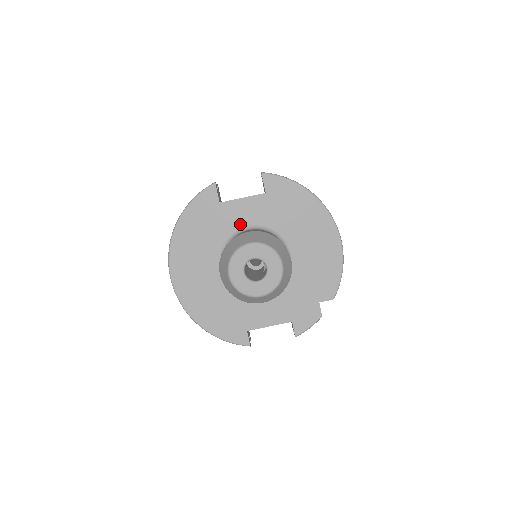
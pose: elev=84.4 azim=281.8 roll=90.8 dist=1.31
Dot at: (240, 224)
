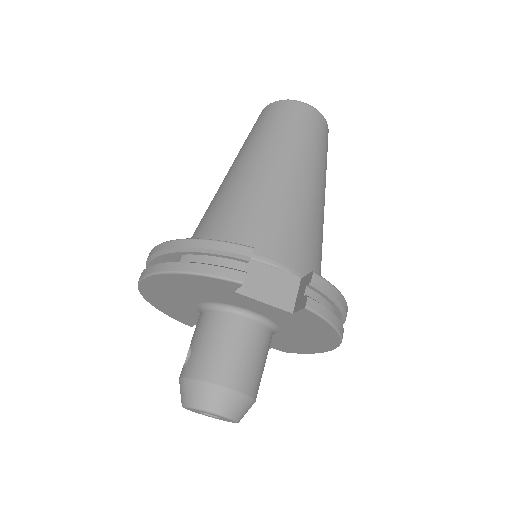
Dot at: (243, 307)
